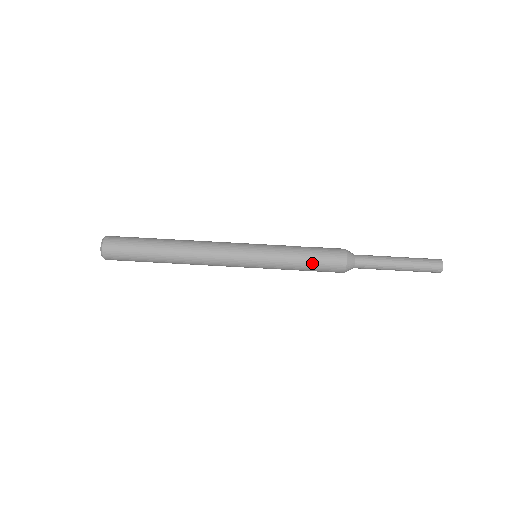
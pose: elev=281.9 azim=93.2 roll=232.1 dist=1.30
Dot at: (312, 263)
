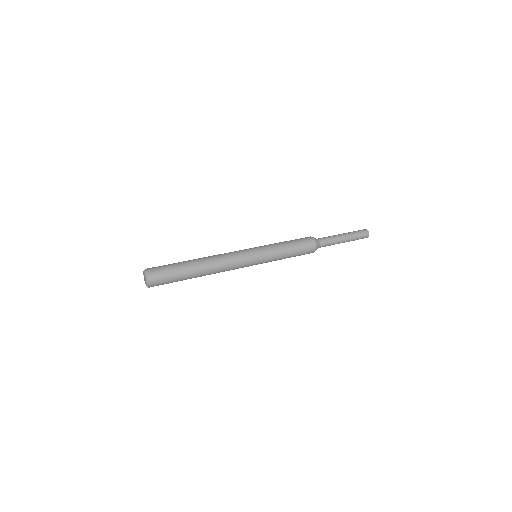
Dot at: (295, 248)
